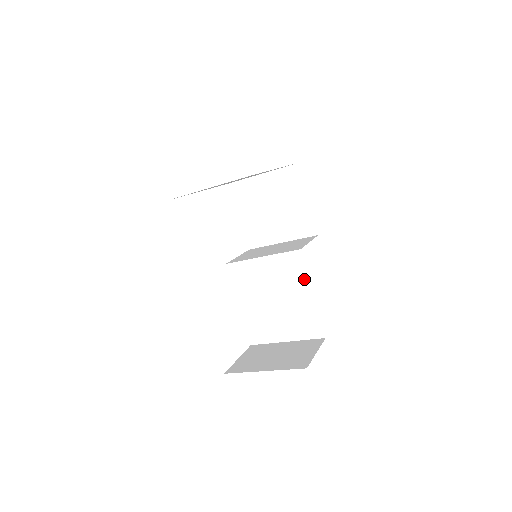
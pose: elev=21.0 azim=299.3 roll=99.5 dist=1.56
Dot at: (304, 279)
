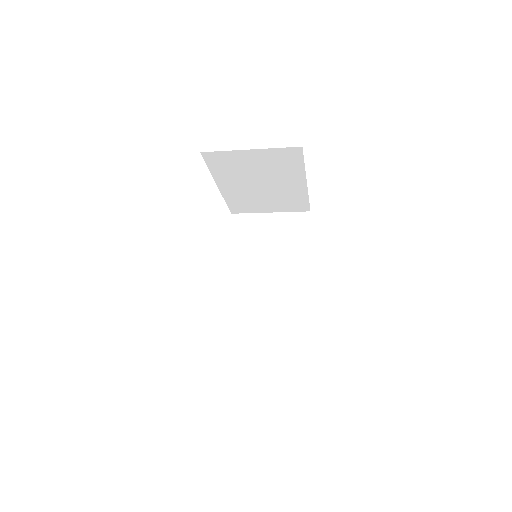
Dot at: (300, 297)
